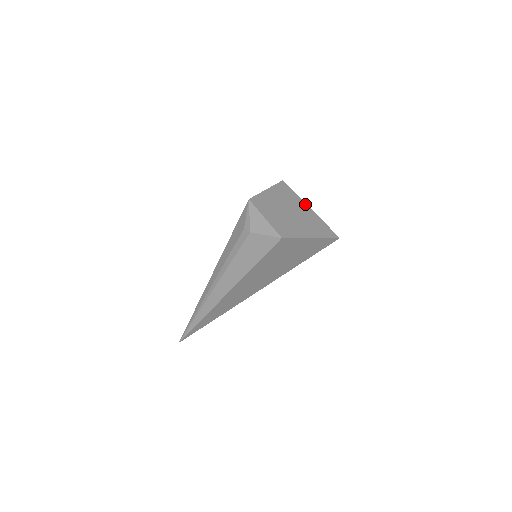
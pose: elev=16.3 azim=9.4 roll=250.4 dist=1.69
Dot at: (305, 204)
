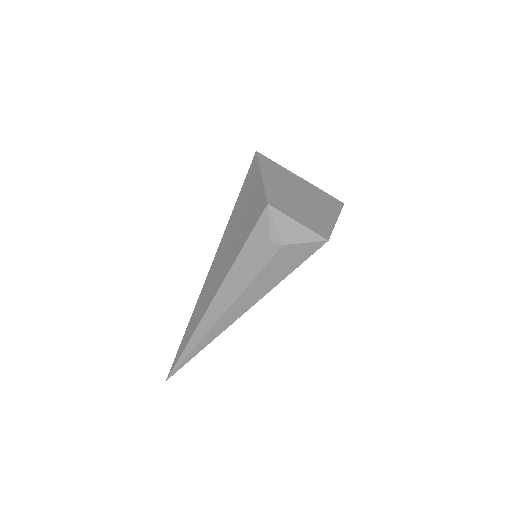
Dot at: (295, 175)
